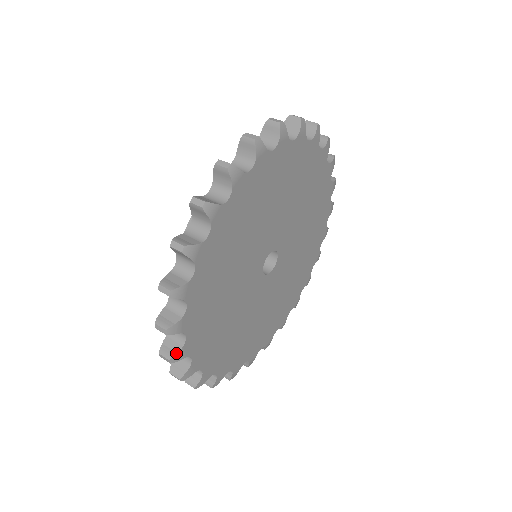
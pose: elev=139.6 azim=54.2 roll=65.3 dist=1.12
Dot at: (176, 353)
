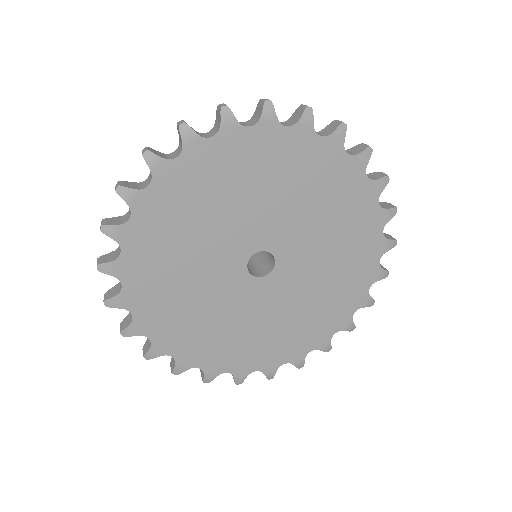
Dot at: (147, 351)
